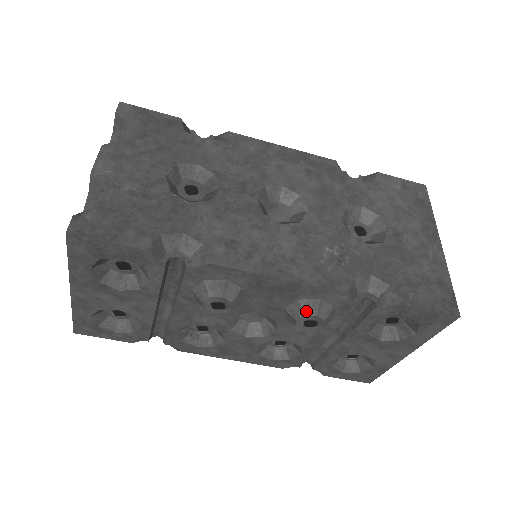
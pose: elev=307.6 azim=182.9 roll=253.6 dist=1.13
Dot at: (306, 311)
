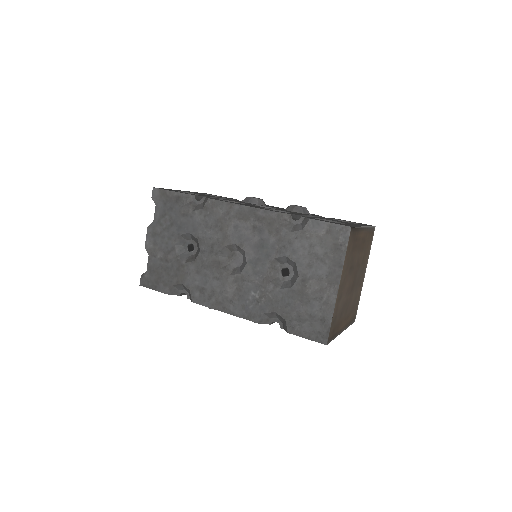
Dot at: occluded
